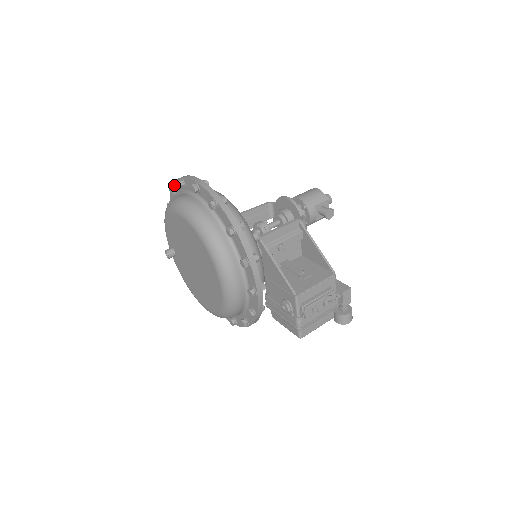
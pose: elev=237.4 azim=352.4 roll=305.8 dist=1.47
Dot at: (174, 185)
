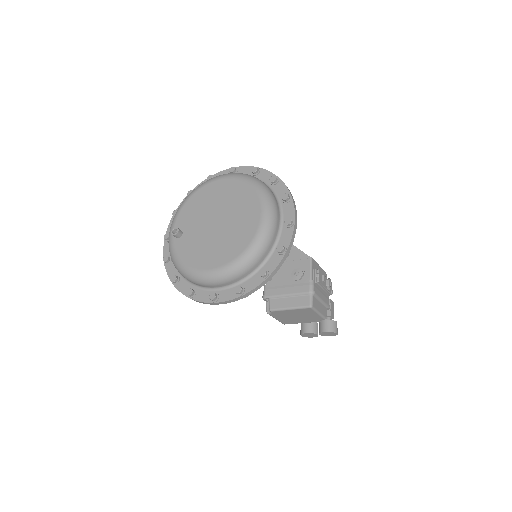
Dot at: occluded
